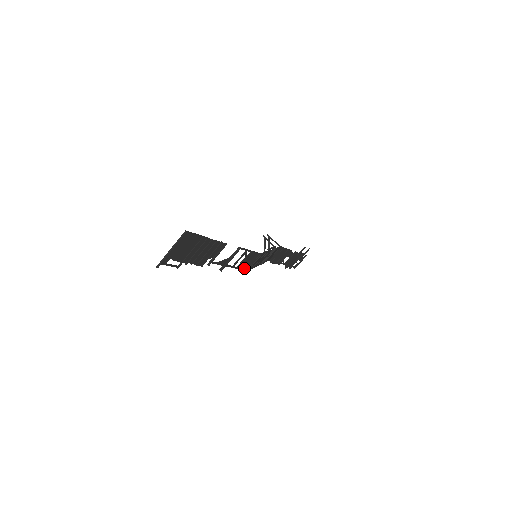
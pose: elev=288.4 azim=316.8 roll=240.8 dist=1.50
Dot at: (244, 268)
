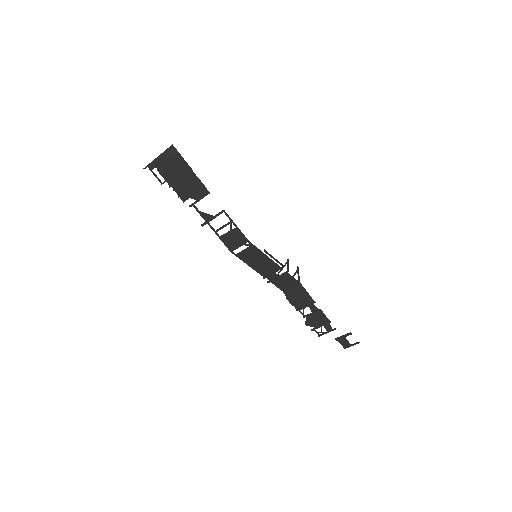
Dot at: (229, 246)
